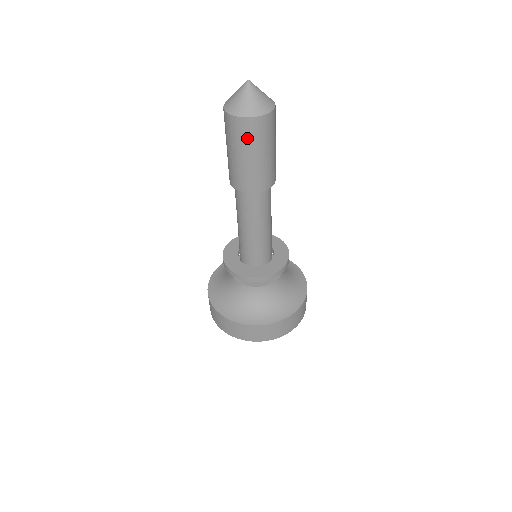
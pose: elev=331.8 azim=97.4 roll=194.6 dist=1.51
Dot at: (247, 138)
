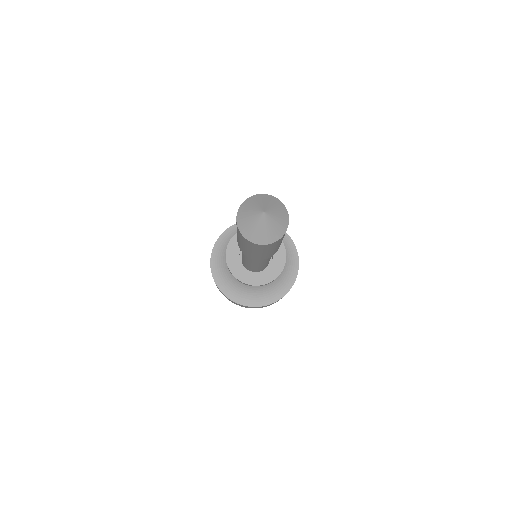
Dot at: (264, 249)
